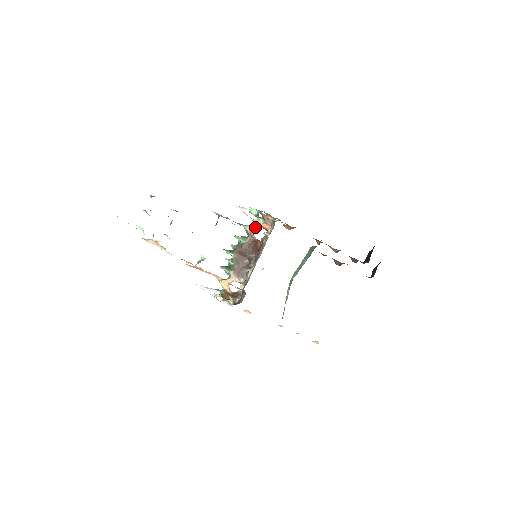
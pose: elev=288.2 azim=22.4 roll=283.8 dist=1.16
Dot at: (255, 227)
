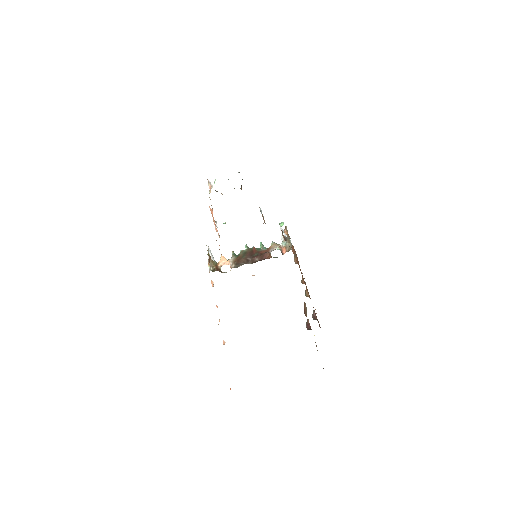
Dot at: (278, 247)
